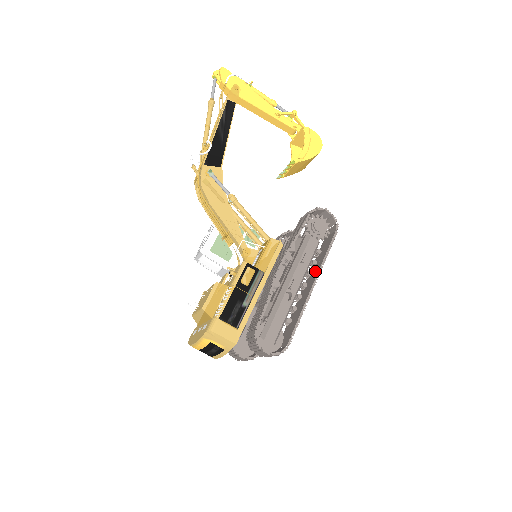
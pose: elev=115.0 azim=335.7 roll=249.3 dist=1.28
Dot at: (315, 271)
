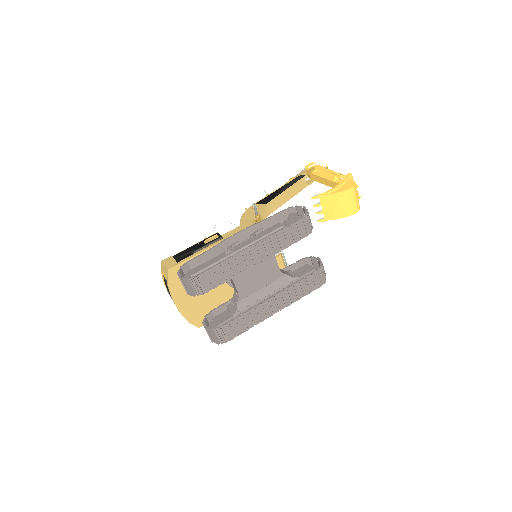
Dot at: (266, 244)
